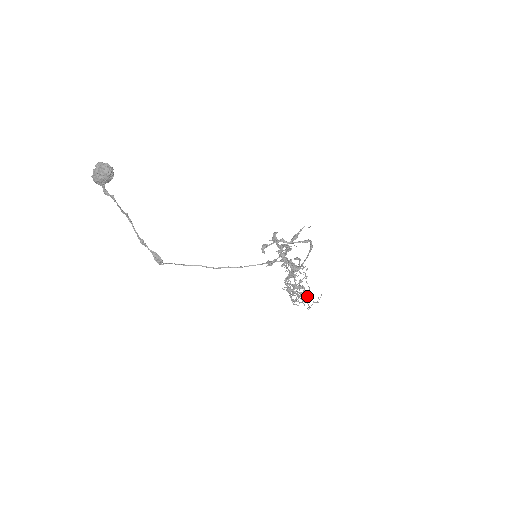
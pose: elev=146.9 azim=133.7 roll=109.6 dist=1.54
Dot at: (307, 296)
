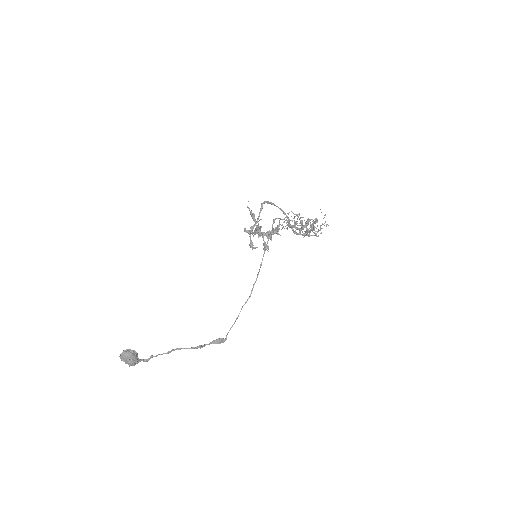
Dot at: (313, 224)
